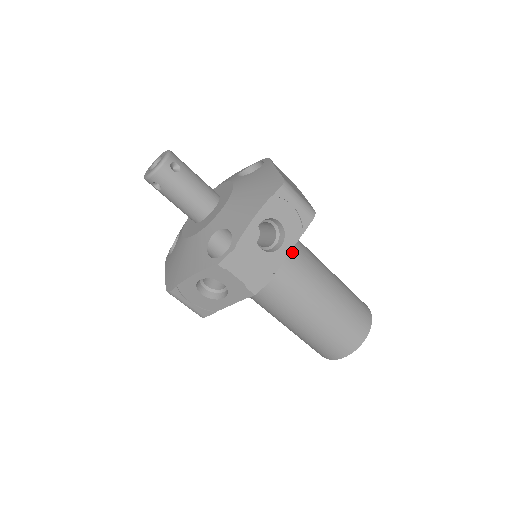
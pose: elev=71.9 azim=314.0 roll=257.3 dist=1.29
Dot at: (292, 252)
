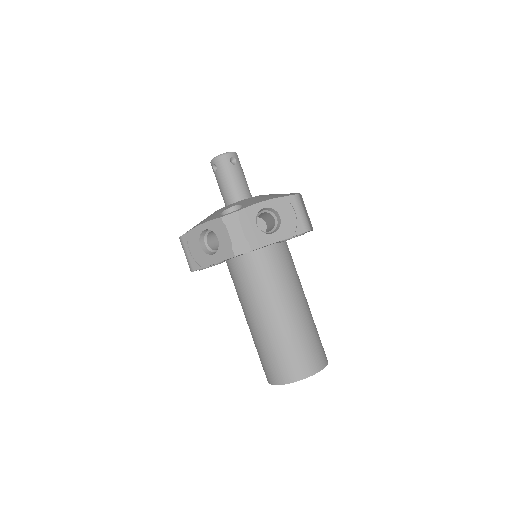
Dot at: (283, 262)
